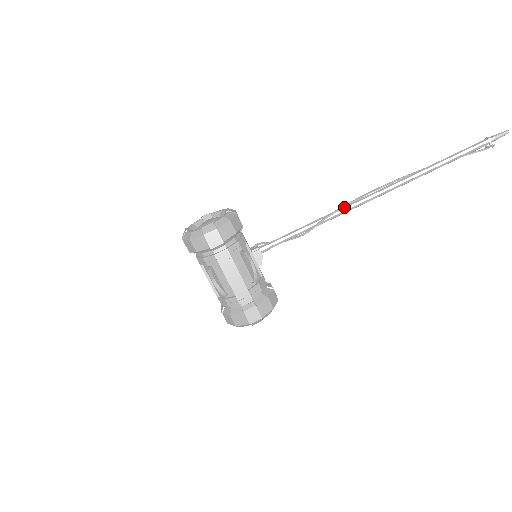
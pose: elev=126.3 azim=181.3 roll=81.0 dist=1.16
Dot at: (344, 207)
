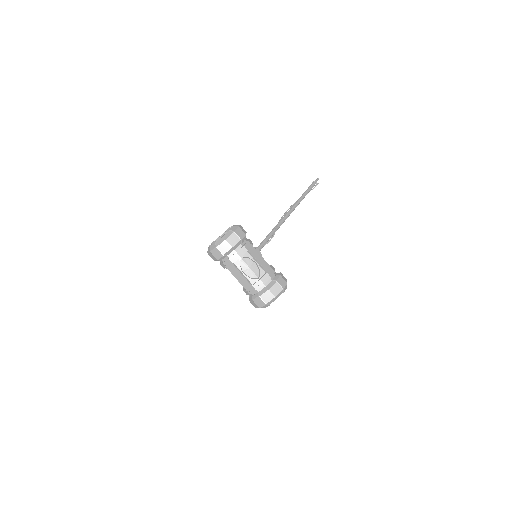
Dot at: (281, 220)
